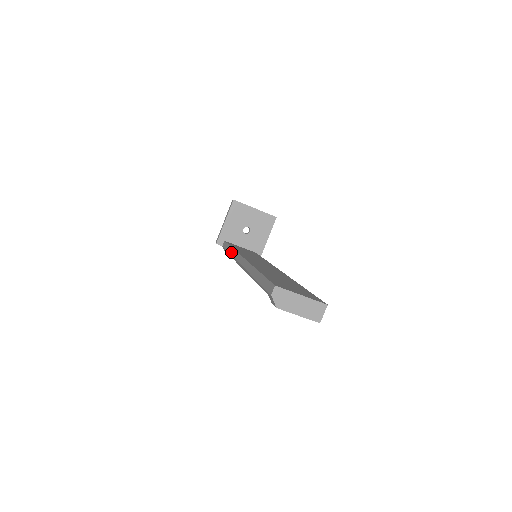
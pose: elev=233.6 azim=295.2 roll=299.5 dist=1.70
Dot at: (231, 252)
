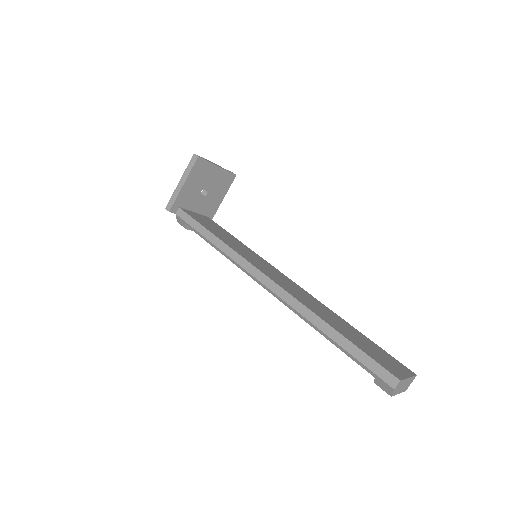
Dot at: (220, 246)
